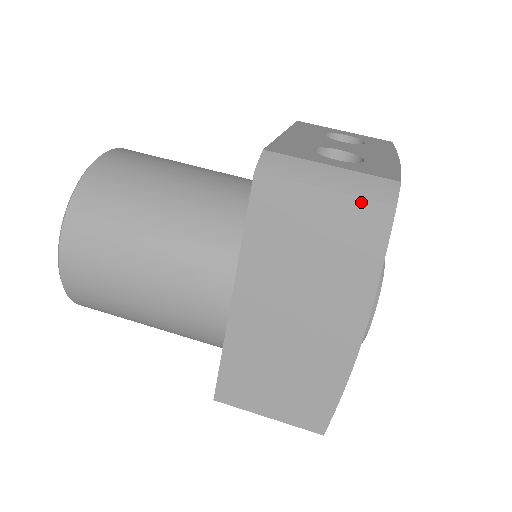
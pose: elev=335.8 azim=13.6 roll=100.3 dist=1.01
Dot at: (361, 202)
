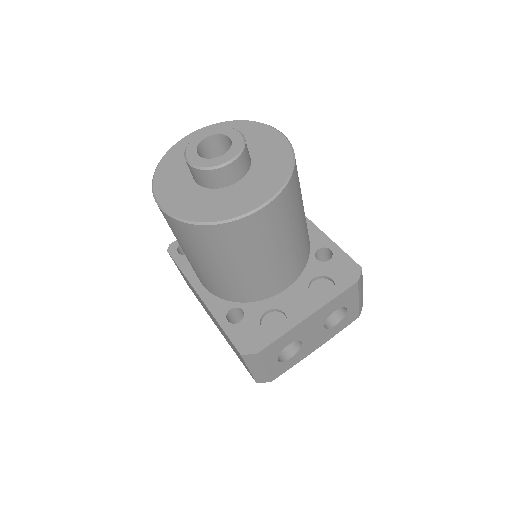
Dot at: (252, 375)
